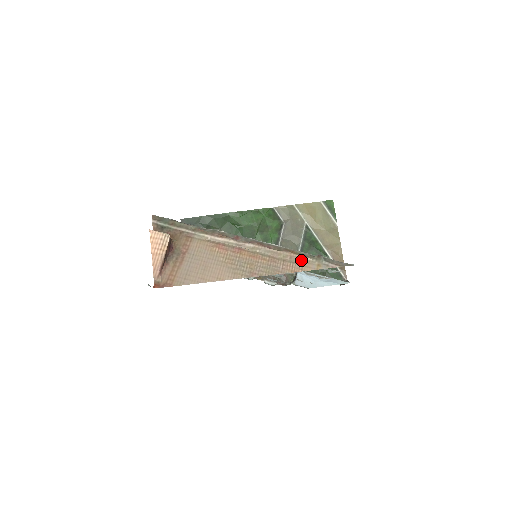
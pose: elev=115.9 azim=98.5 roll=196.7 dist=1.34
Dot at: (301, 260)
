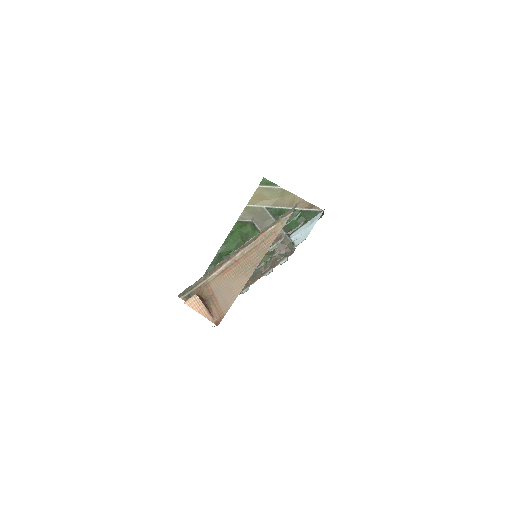
Dot at: (271, 231)
